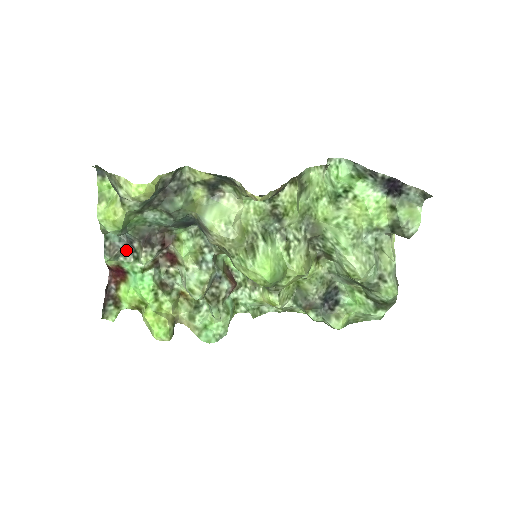
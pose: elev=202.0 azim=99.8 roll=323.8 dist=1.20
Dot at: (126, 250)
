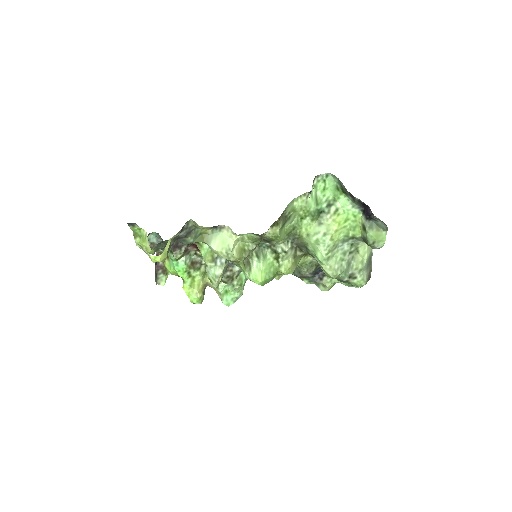
Dot at: (163, 245)
